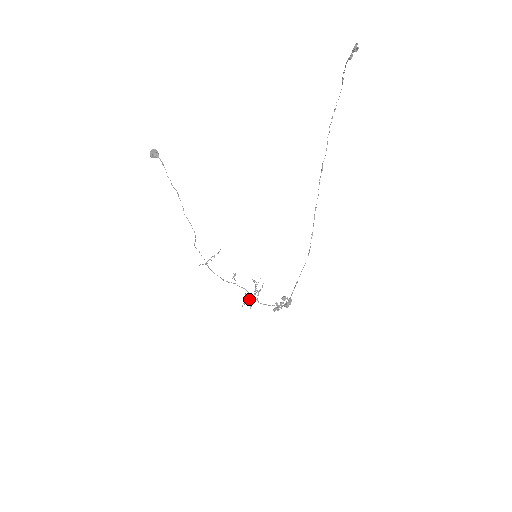
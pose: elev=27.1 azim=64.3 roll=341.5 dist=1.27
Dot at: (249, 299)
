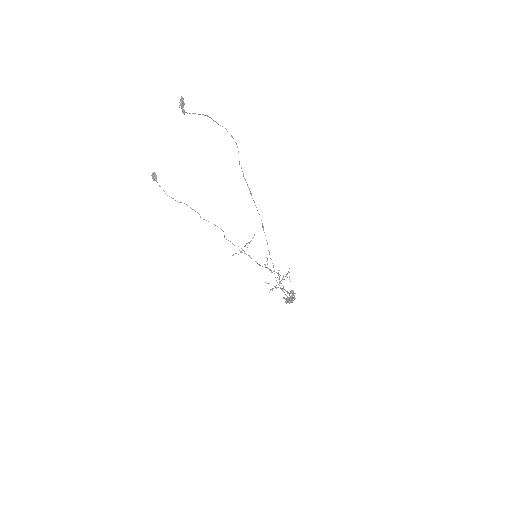
Dot at: (276, 285)
